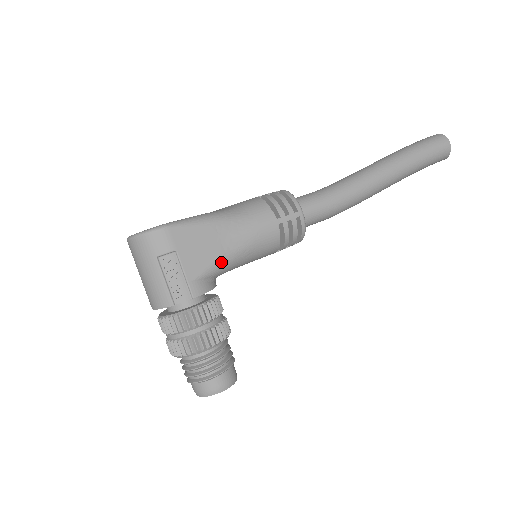
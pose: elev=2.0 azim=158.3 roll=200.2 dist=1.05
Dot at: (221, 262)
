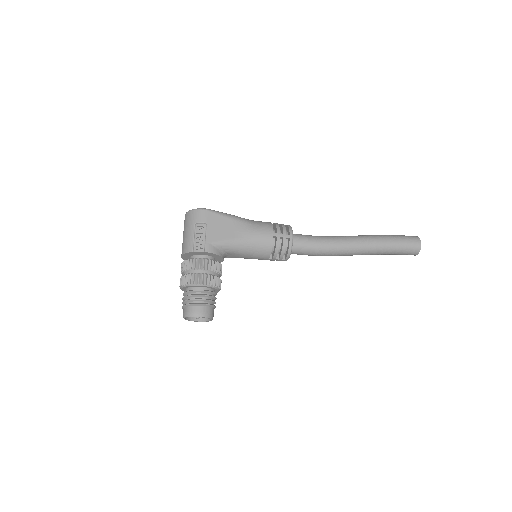
Dot at: (230, 241)
